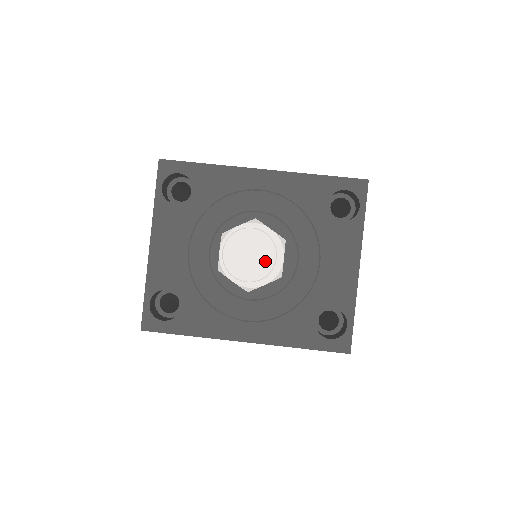
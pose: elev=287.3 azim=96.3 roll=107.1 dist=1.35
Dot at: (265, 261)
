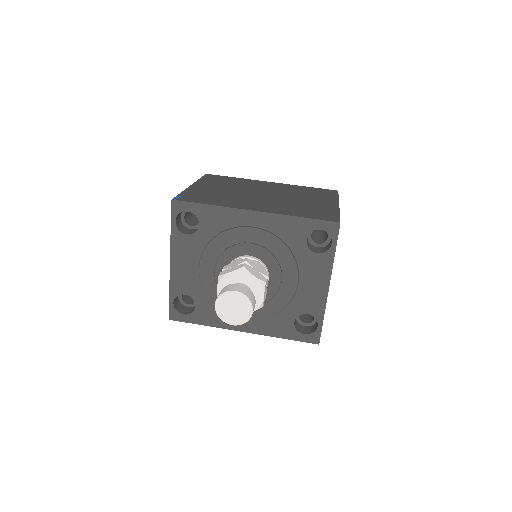
Dot at: (245, 313)
